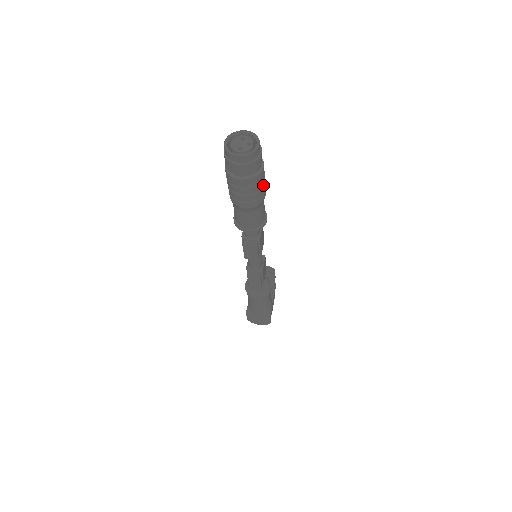
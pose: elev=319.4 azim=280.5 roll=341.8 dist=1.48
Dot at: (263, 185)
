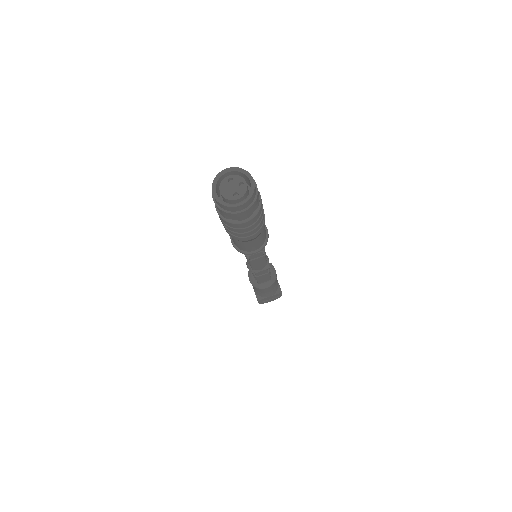
Dot at: (263, 209)
